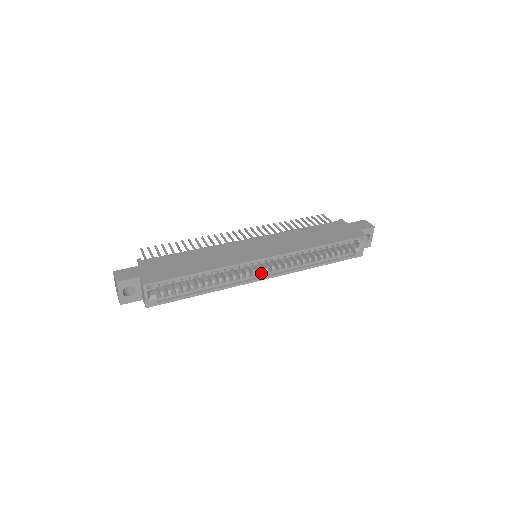
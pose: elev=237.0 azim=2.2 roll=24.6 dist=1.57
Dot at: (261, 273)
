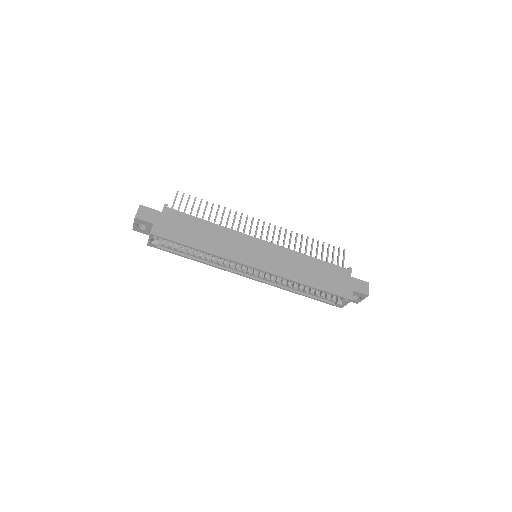
Dot at: (248, 272)
